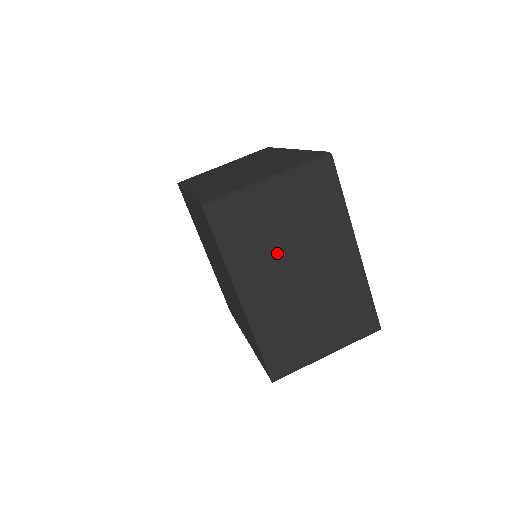
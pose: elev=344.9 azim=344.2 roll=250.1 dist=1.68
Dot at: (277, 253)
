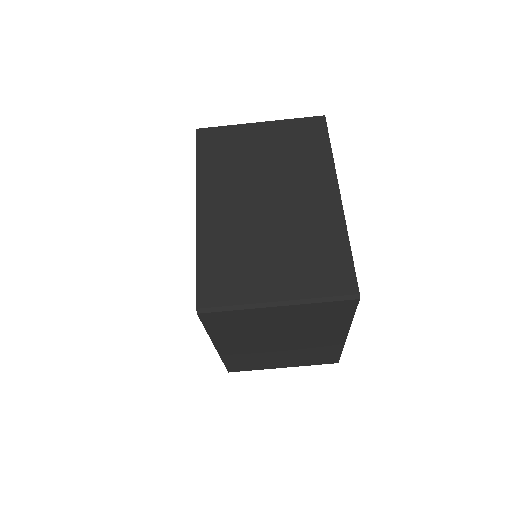
Dot at: (249, 177)
